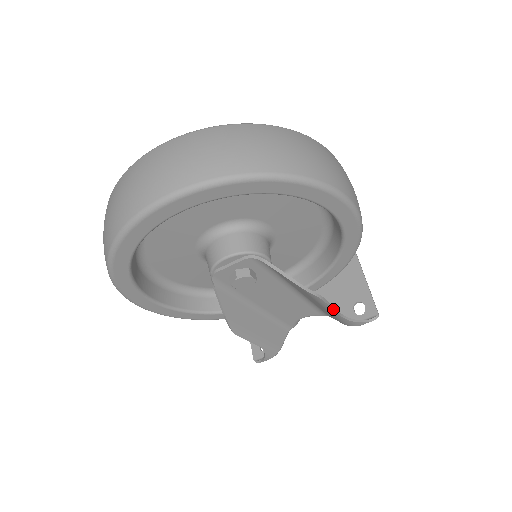
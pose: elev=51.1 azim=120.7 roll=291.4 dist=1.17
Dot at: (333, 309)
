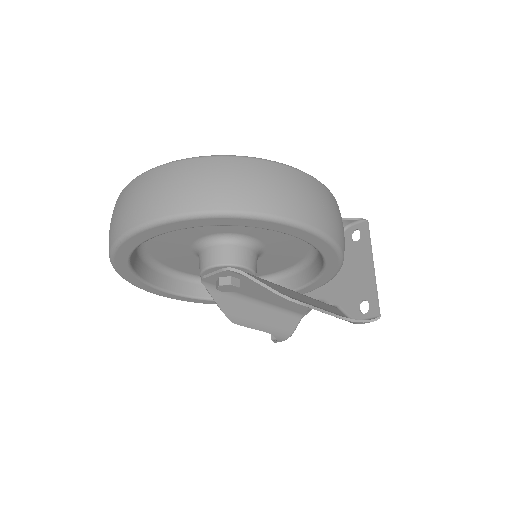
Dot at: (322, 312)
